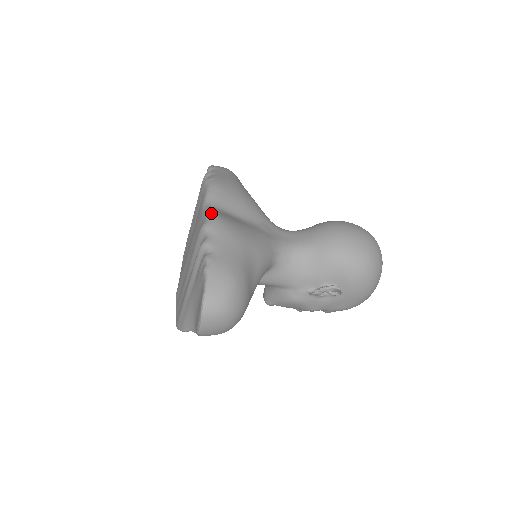
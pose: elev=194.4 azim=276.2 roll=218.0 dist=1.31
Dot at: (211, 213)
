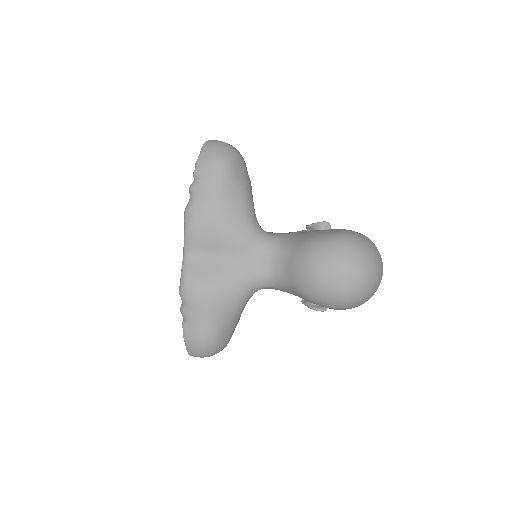
Dot at: (183, 277)
